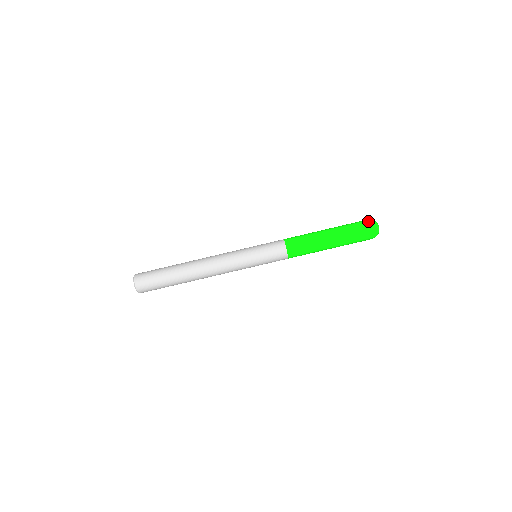
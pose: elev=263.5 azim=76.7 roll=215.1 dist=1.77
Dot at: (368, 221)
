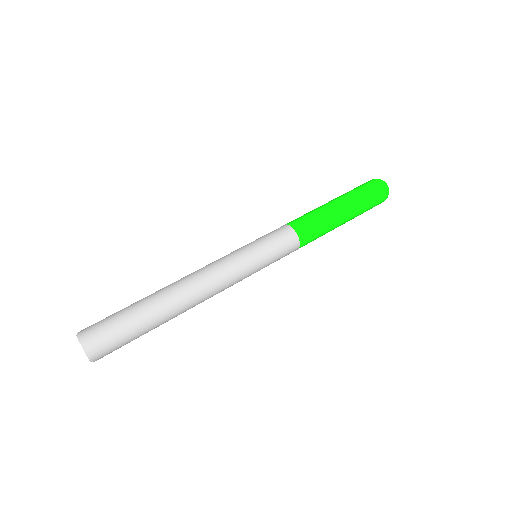
Dot at: occluded
